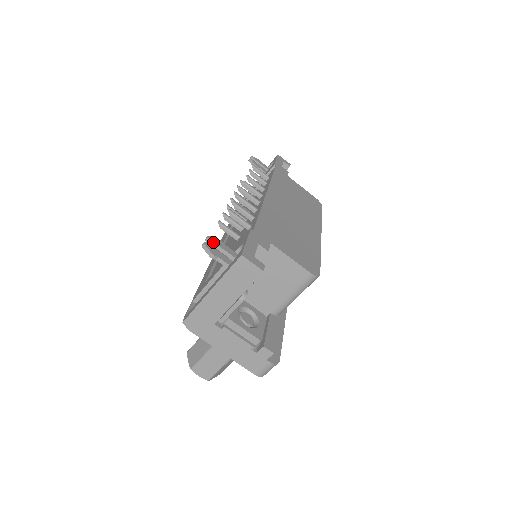
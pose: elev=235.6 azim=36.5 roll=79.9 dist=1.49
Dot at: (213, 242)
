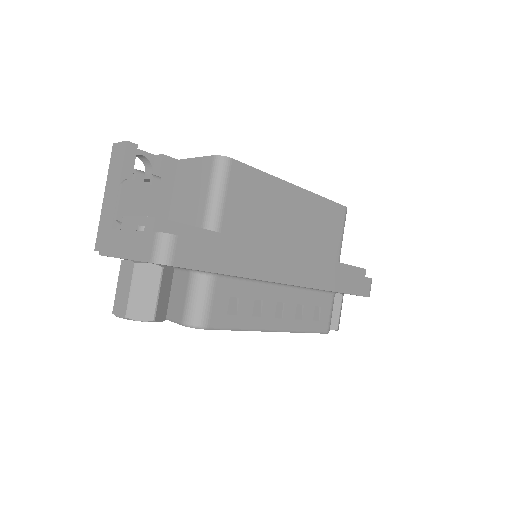
Dot at: occluded
